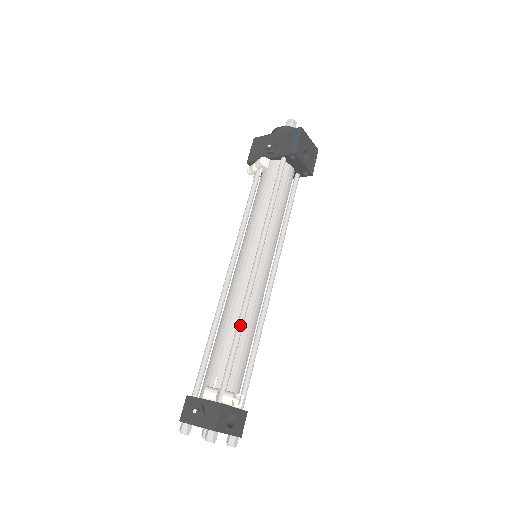
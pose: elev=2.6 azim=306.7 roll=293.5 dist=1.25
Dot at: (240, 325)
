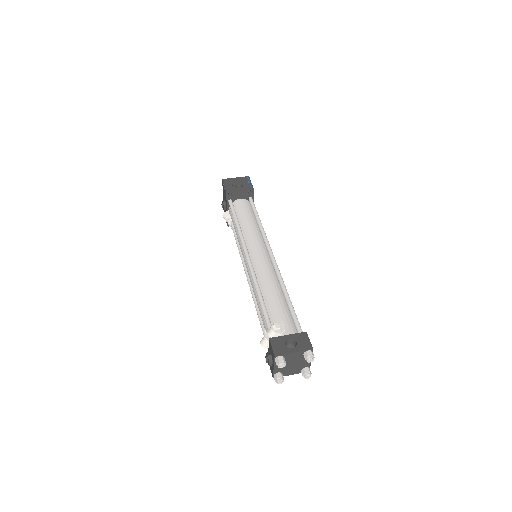
Dot at: (257, 292)
